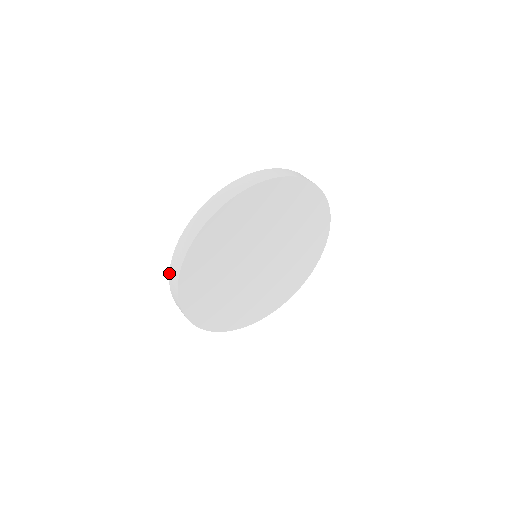
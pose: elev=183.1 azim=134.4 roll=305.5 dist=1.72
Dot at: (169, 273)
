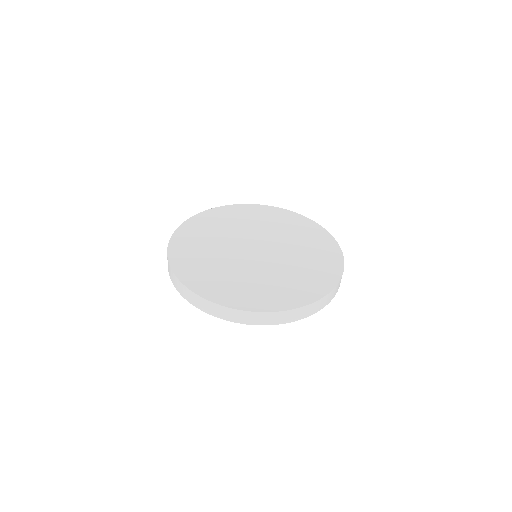
Dot at: (191, 291)
